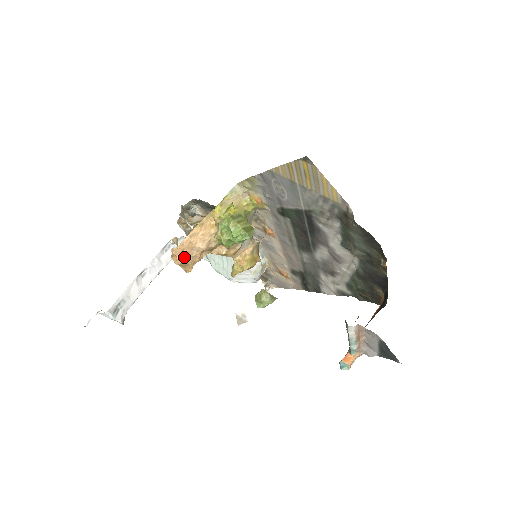
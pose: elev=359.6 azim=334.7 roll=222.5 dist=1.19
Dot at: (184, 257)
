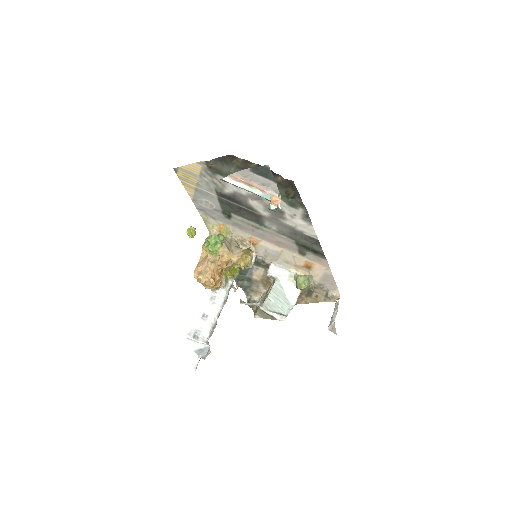
Dot at: (200, 274)
